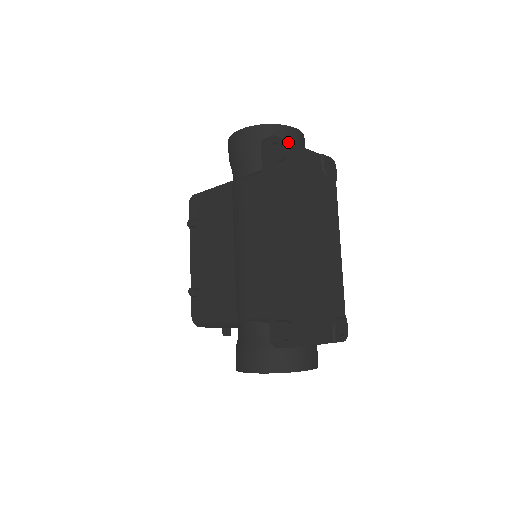
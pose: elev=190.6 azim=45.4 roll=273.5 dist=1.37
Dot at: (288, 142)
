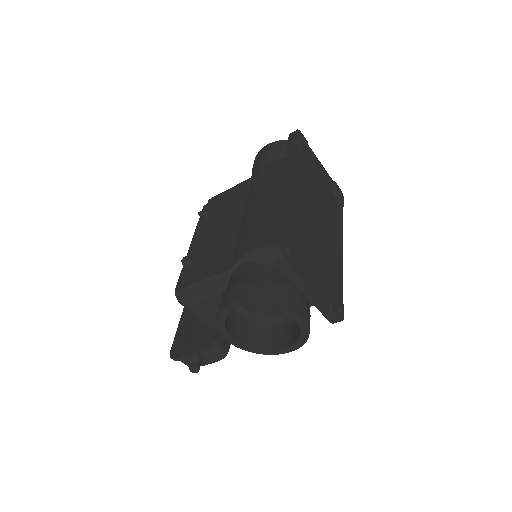
Dot at: (310, 148)
